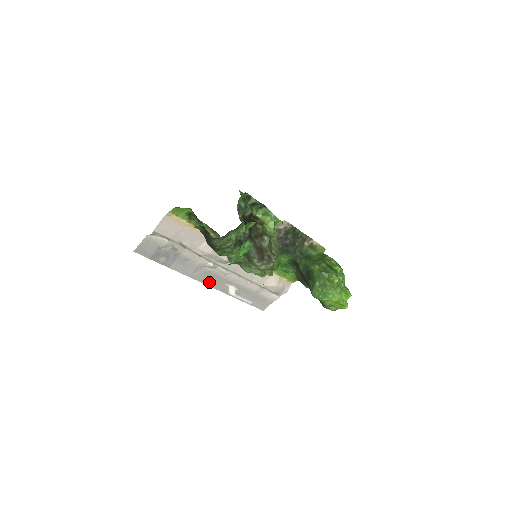
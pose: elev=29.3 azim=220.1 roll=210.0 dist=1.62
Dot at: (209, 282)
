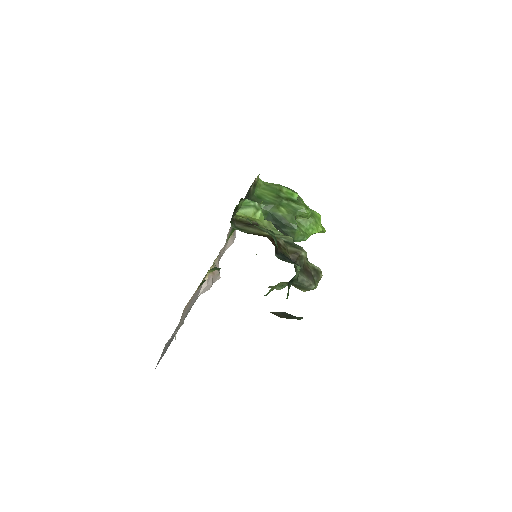
Dot at: occluded
